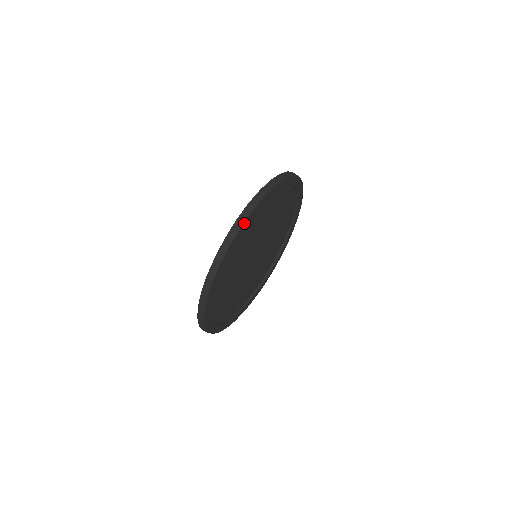
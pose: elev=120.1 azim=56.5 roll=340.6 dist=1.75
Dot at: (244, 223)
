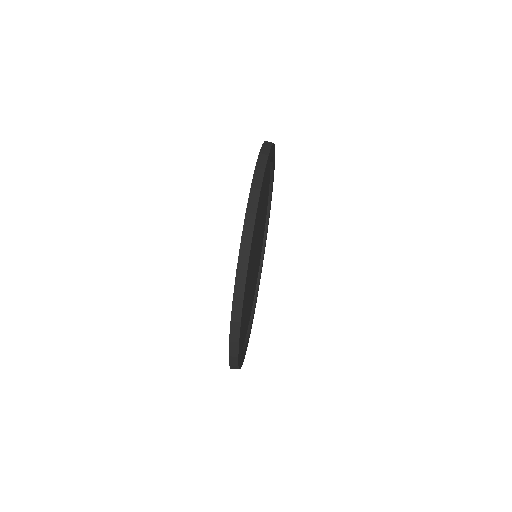
Dot at: (247, 268)
